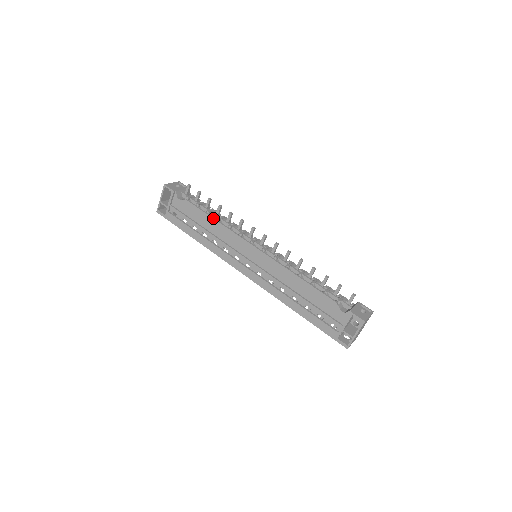
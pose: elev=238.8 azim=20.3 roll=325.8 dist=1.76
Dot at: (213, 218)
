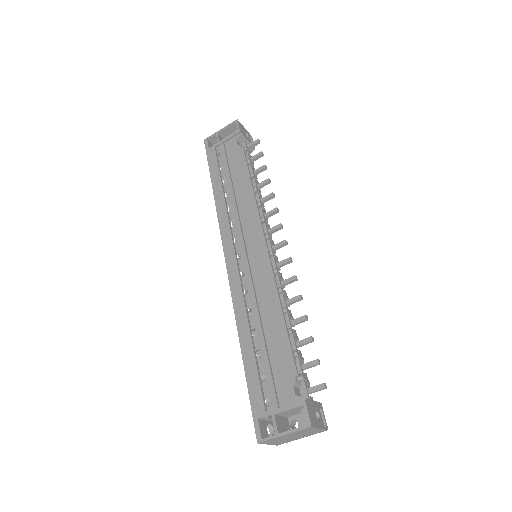
Dot at: occluded
